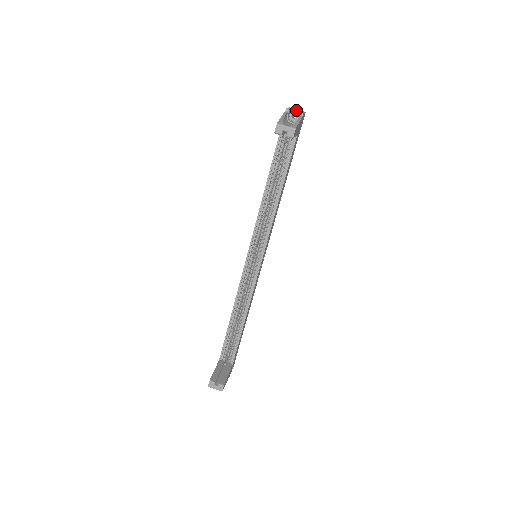
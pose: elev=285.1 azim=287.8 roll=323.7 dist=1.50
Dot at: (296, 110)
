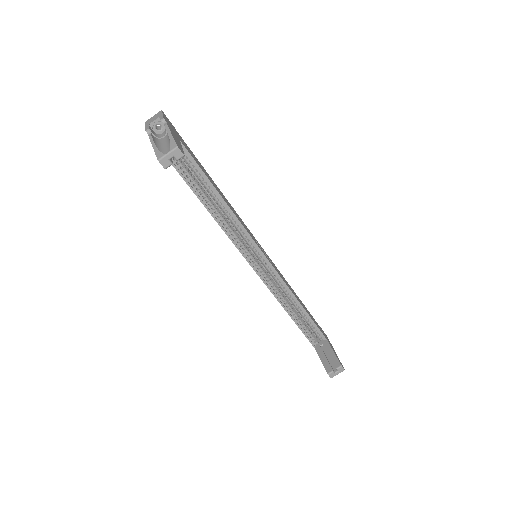
Dot at: (154, 121)
